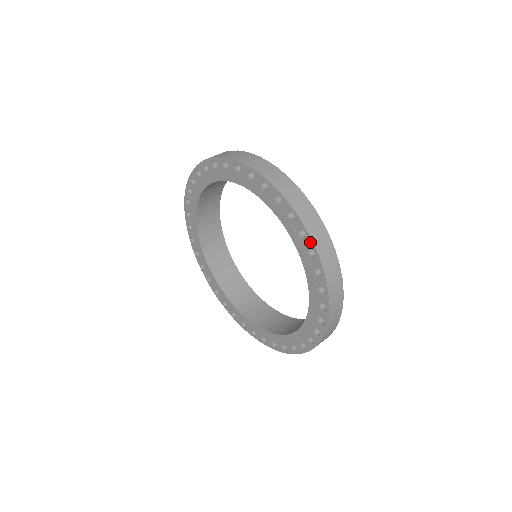
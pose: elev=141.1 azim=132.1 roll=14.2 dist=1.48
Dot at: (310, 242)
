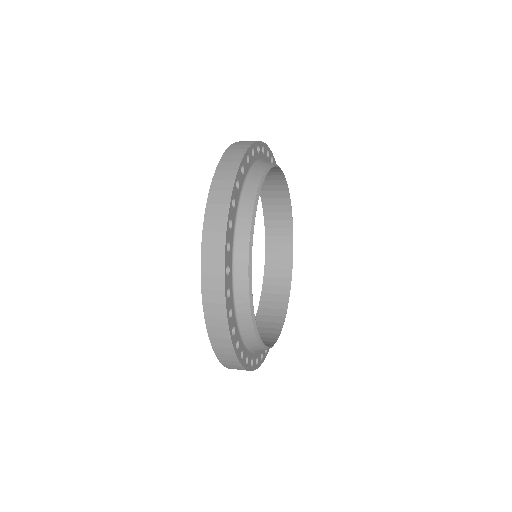
Dot at: occluded
